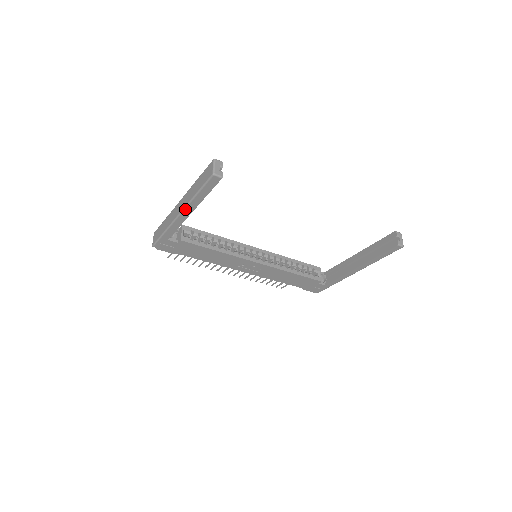
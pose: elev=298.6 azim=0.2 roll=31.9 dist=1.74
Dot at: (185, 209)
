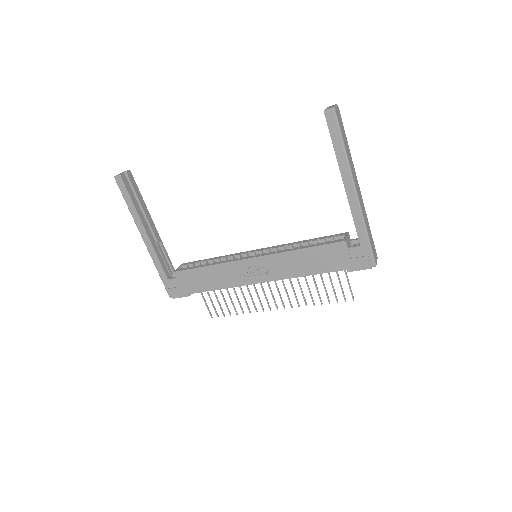
Dot at: (139, 230)
